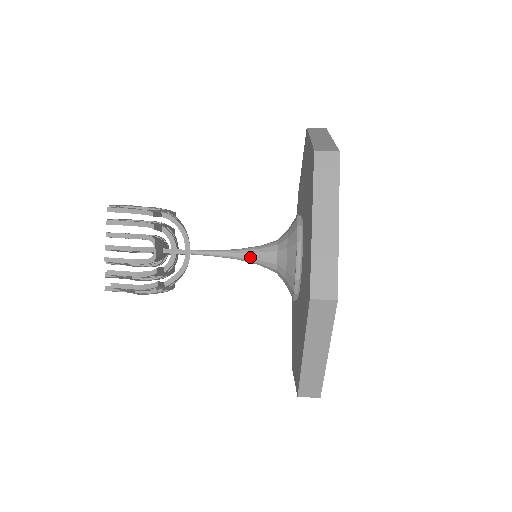
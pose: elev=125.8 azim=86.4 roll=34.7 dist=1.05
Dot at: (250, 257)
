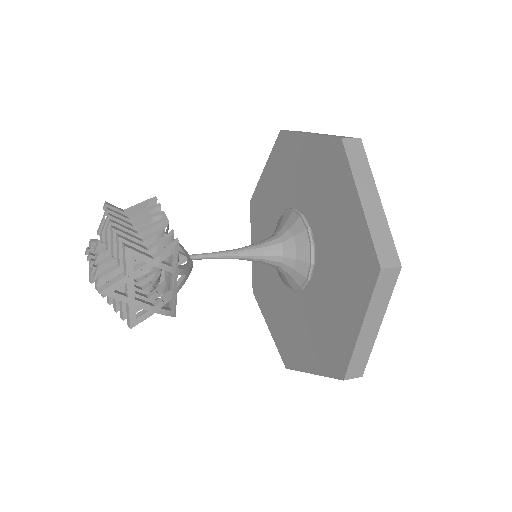
Dot at: (253, 247)
